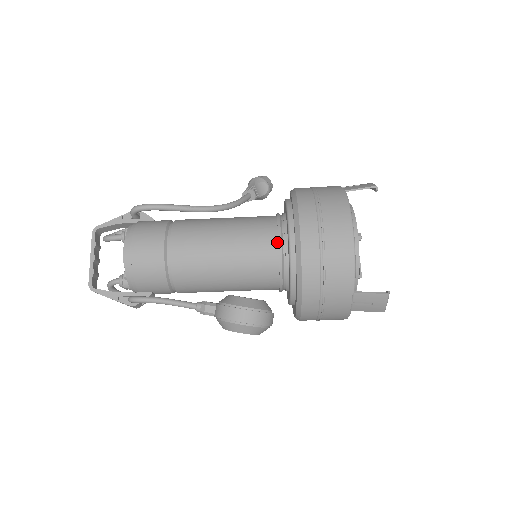
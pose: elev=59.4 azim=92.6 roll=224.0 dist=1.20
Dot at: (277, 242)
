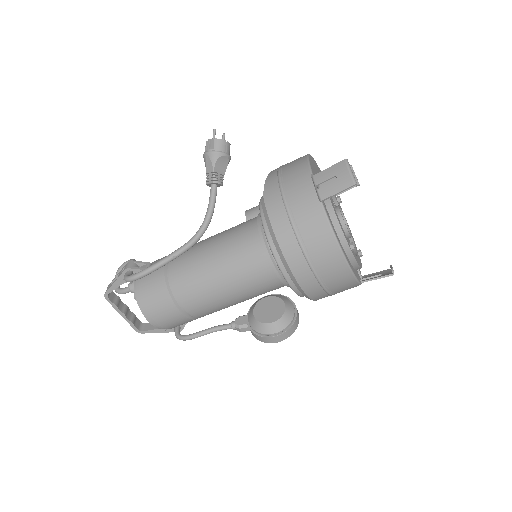
Dot at: (275, 274)
